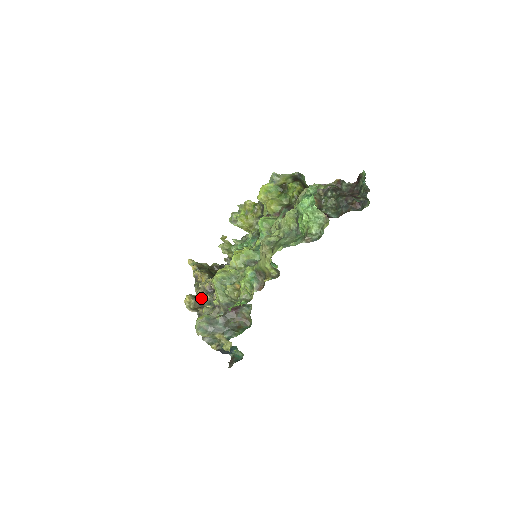
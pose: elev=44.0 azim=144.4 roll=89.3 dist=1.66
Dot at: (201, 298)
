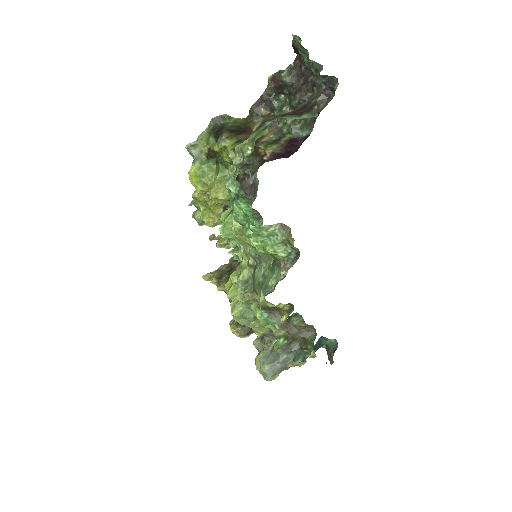
Dot at: occluded
